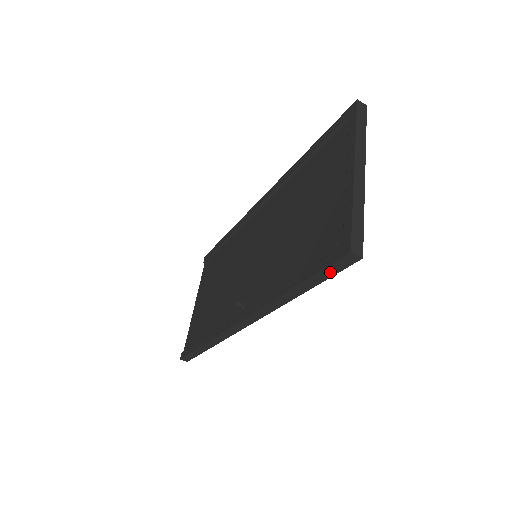
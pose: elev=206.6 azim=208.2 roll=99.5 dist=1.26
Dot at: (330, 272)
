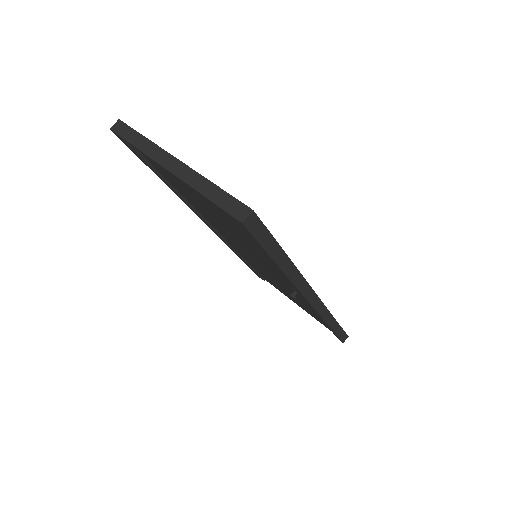
Dot at: (265, 237)
